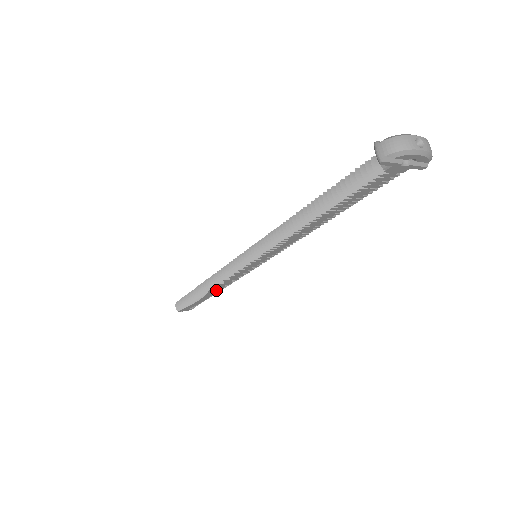
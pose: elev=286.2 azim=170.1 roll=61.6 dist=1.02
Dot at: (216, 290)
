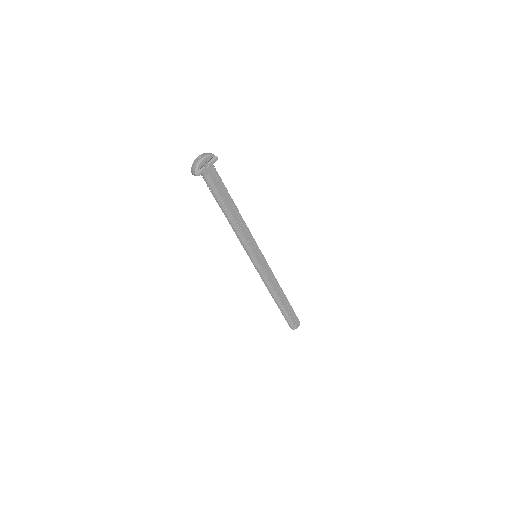
Dot at: (280, 294)
